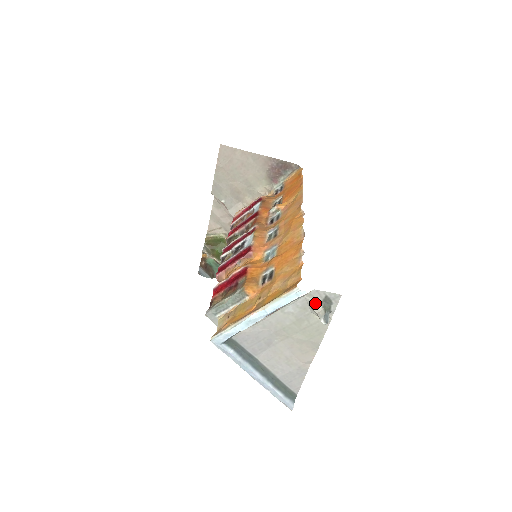
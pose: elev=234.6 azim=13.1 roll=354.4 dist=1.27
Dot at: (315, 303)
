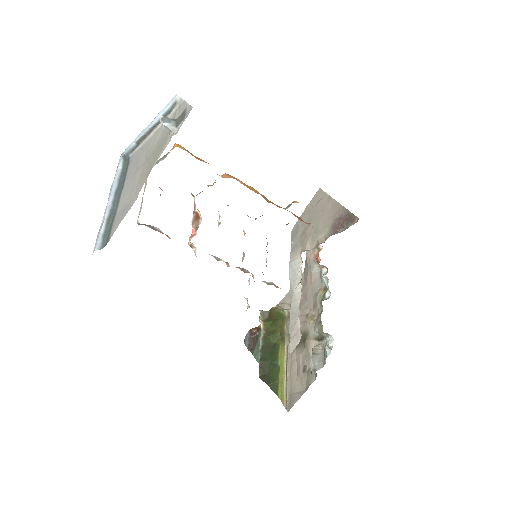
Dot at: (177, 115)
